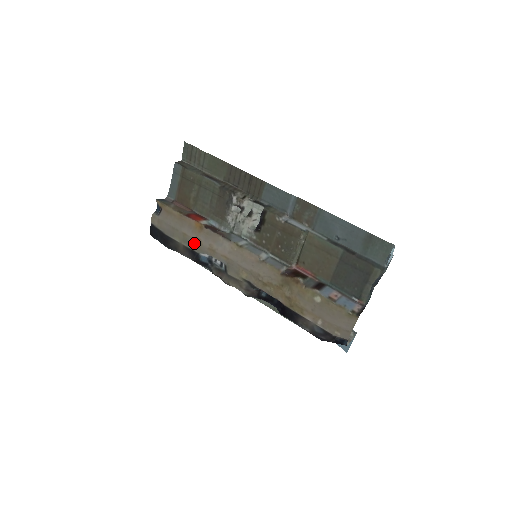
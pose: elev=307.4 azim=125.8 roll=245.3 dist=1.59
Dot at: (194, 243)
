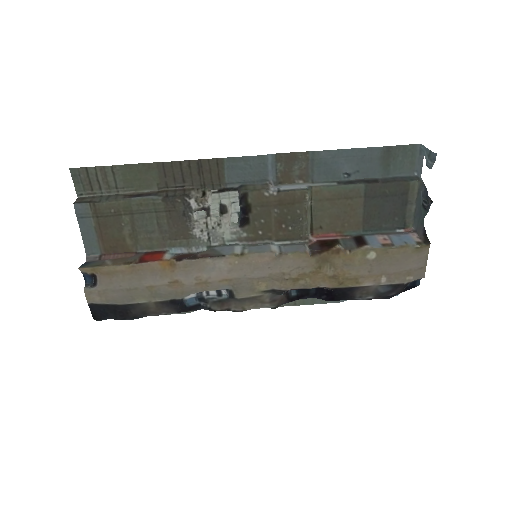
Dot at: (171, 290)
